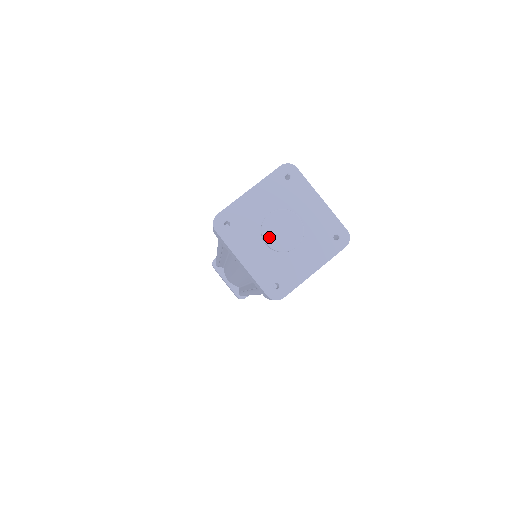
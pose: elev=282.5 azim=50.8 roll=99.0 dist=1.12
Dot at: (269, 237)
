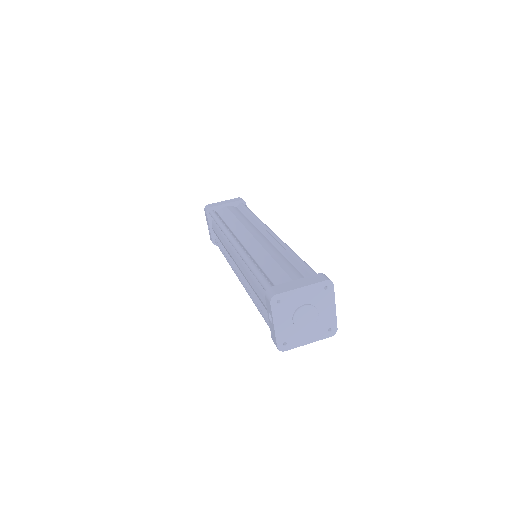
Dot at: (305, 326)
